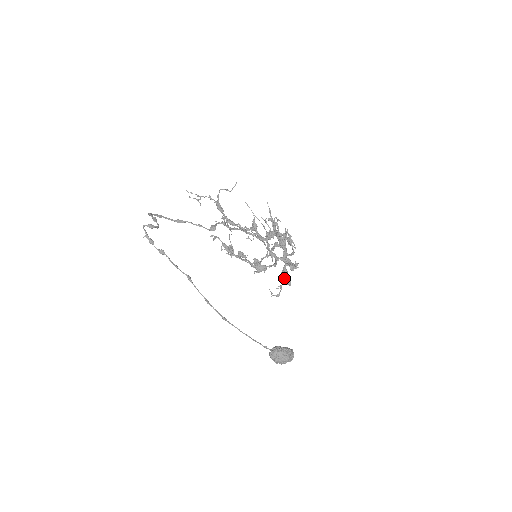
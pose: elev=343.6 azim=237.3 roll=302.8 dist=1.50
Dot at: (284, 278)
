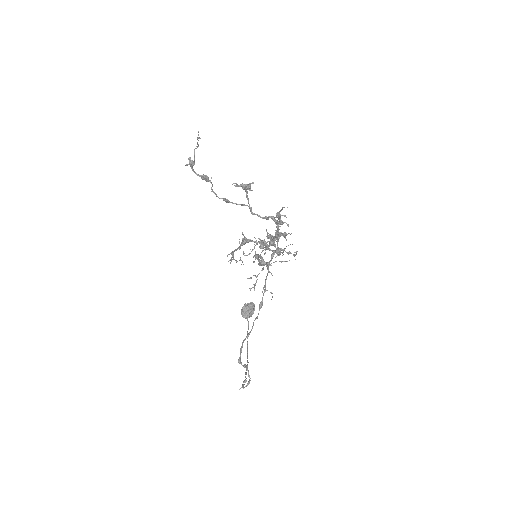
Dot at: occluded
